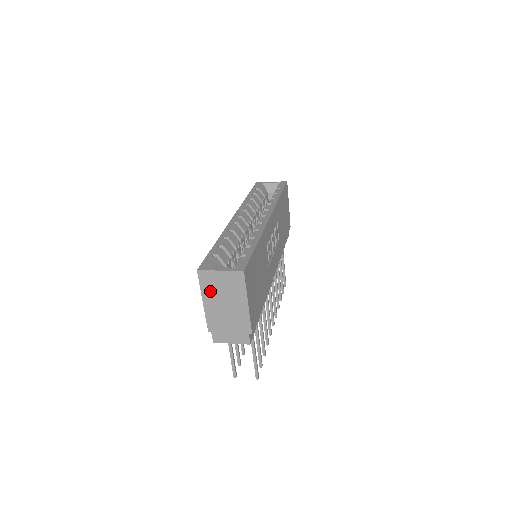
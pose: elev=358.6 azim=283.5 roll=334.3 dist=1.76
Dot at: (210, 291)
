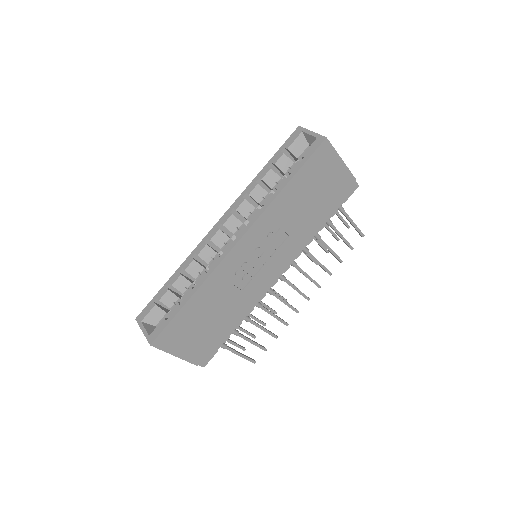
Dot at: occluded
